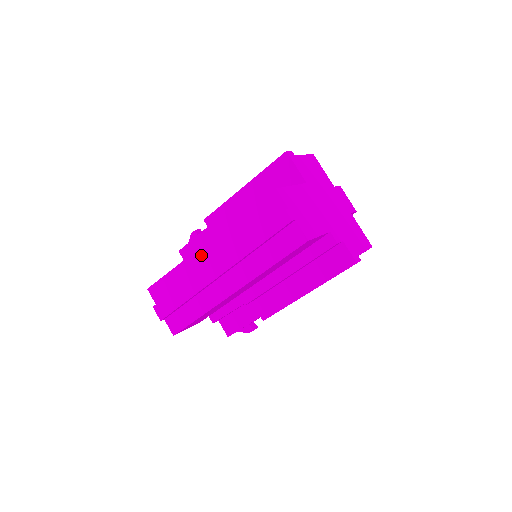
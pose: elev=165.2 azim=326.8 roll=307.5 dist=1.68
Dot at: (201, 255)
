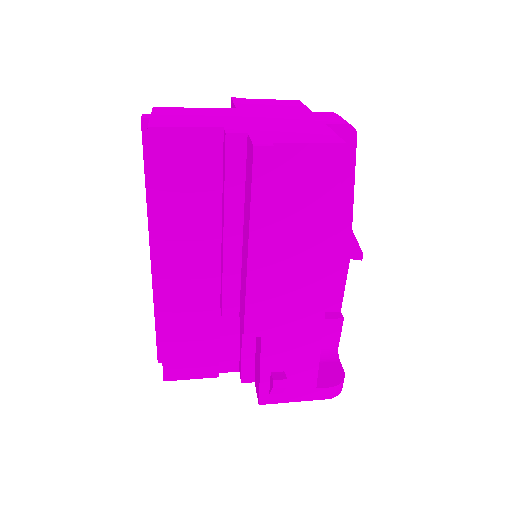
Dot at: occluded
